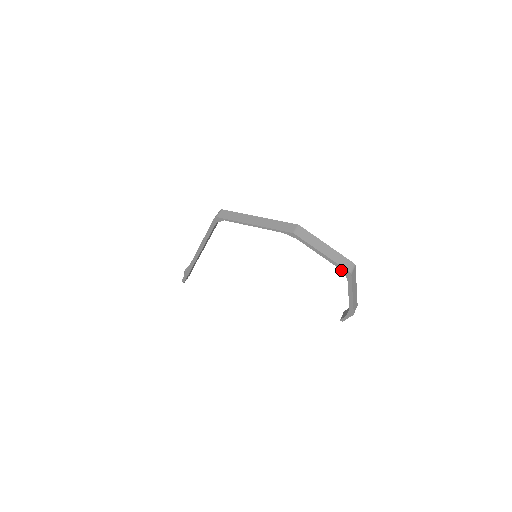
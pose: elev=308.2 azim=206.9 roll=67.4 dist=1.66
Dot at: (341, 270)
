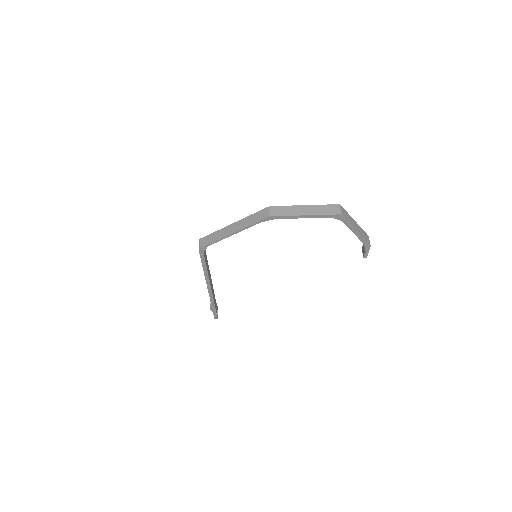
Dot at: occluded
